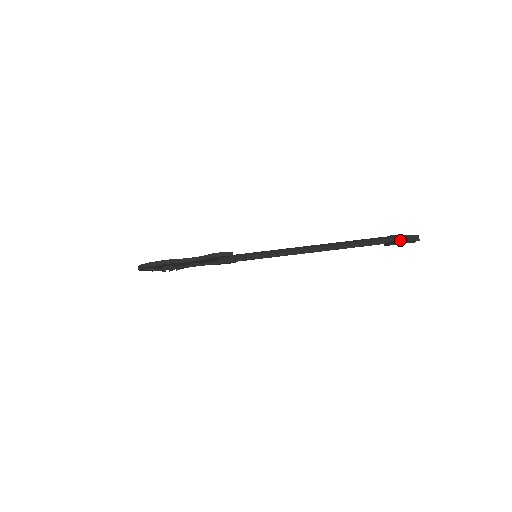
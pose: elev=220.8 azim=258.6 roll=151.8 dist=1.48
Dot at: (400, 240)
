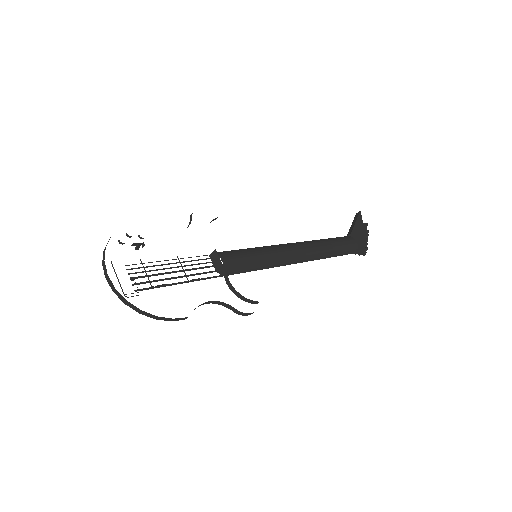
Dot at: occluded
